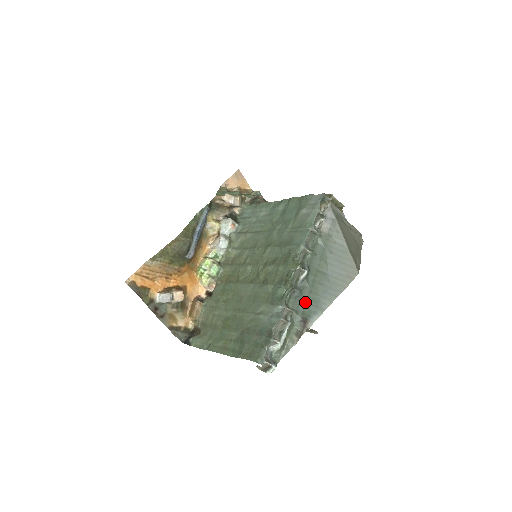
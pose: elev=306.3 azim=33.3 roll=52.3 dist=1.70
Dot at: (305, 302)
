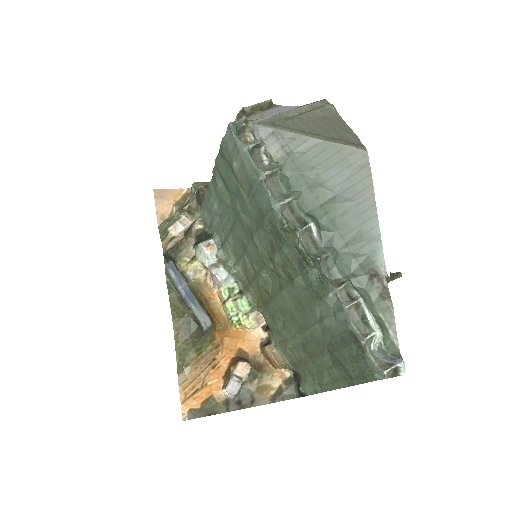
Dot at: (350, 254)
